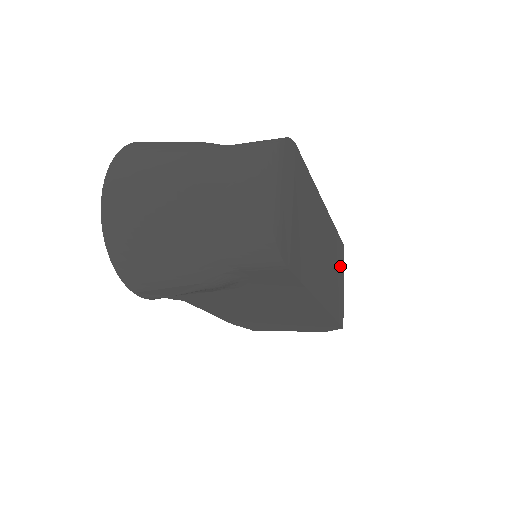
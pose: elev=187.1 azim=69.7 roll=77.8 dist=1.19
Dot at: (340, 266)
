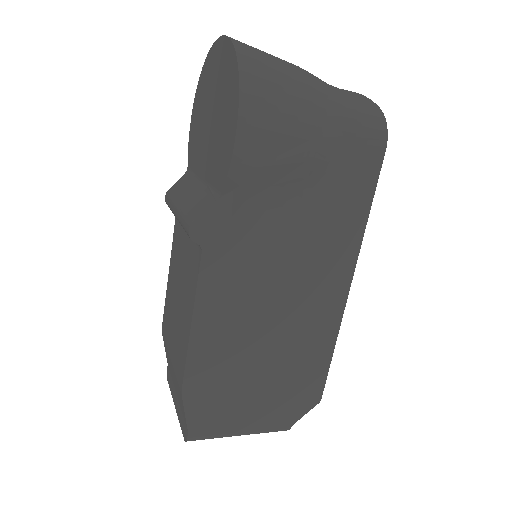
Dot at: occluded
